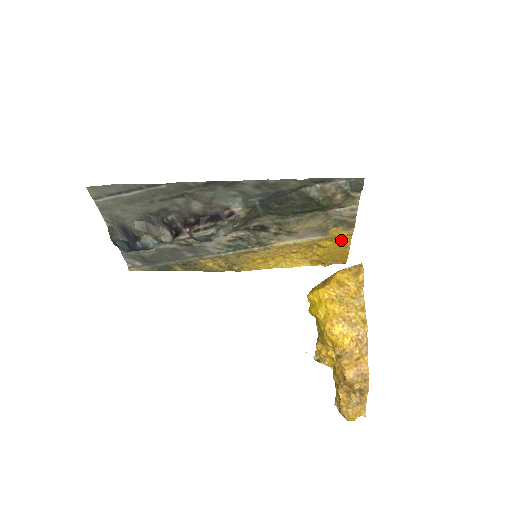
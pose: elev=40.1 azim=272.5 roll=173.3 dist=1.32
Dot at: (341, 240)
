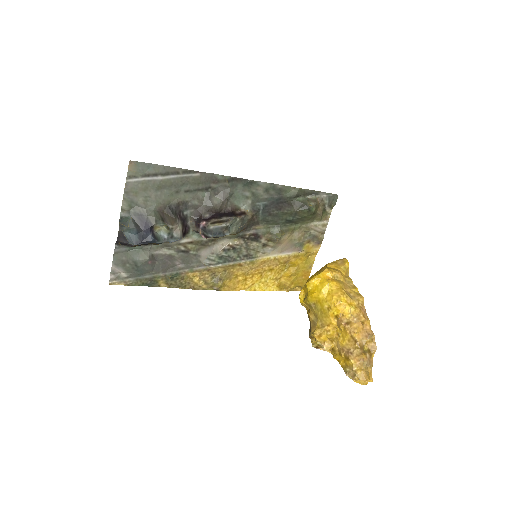
Dot at: (307, 259)
